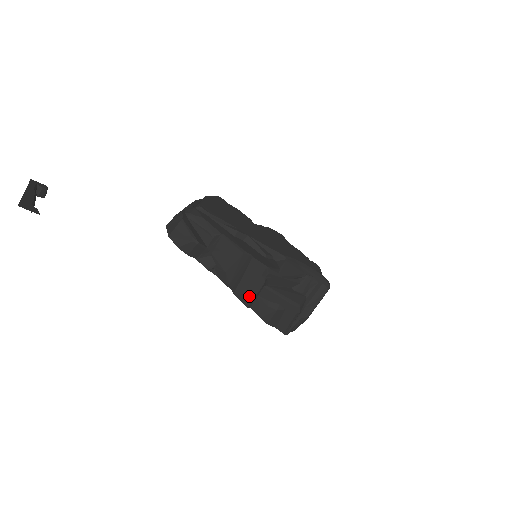
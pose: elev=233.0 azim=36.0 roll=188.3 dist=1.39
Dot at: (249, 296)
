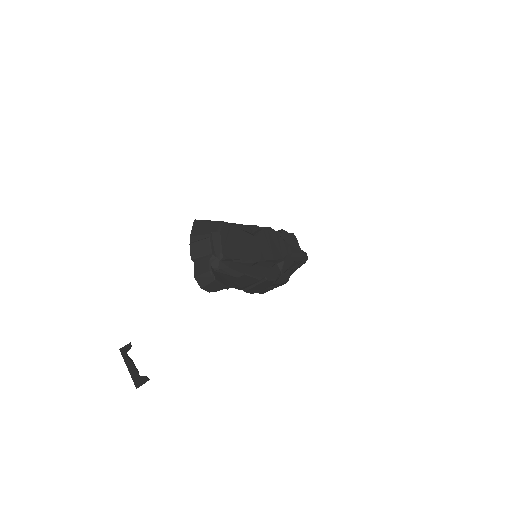
Dot at: (256, 291)
